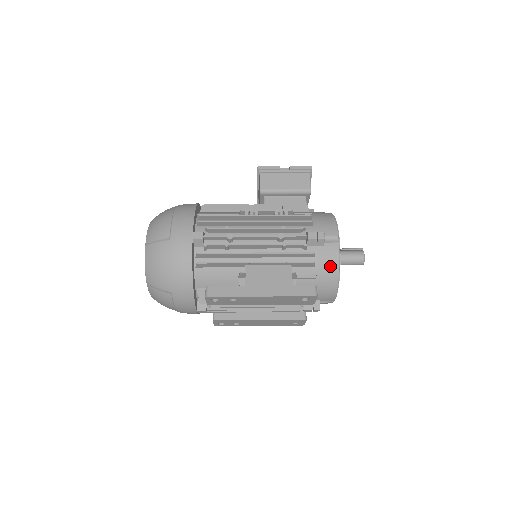
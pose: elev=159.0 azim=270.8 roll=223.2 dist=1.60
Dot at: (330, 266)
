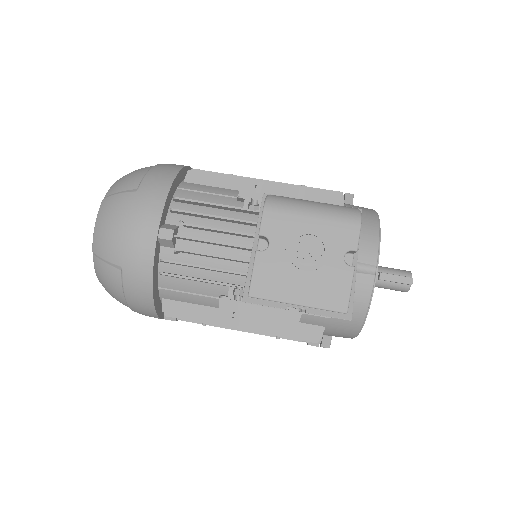
Dot at: occluded
